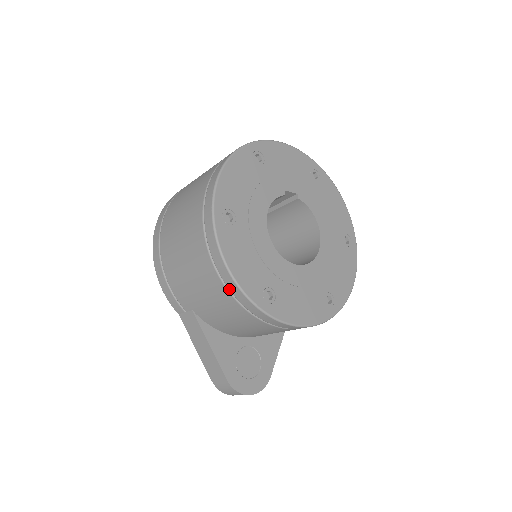
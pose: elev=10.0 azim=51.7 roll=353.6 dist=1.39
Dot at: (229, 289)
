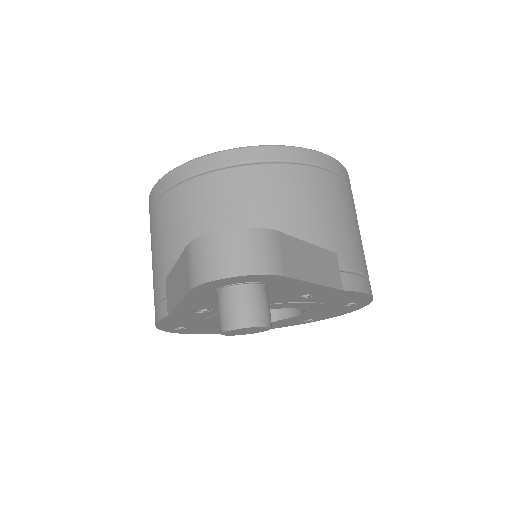
Dot at: (156, 198)
